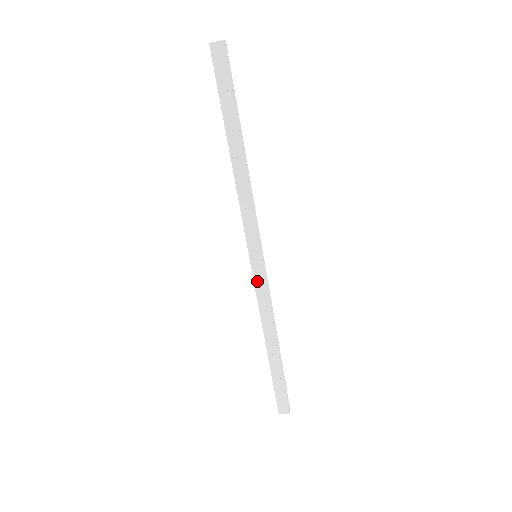
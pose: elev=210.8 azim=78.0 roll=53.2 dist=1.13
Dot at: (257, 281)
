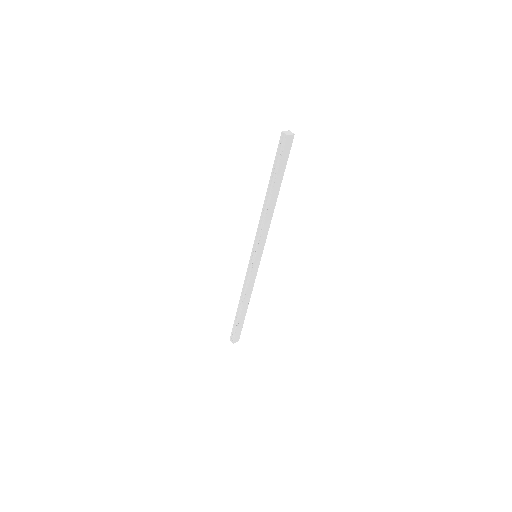
Dot at: (253, 271)
